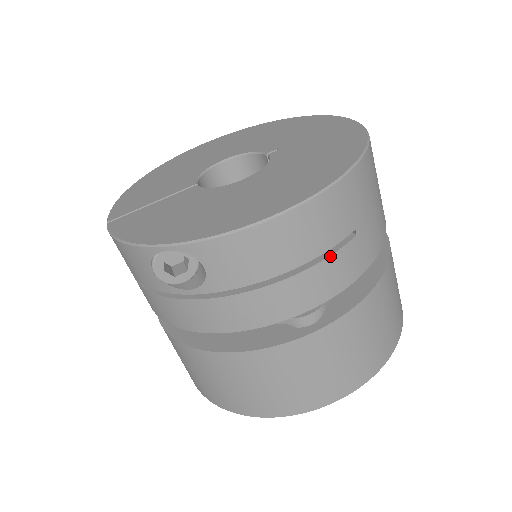
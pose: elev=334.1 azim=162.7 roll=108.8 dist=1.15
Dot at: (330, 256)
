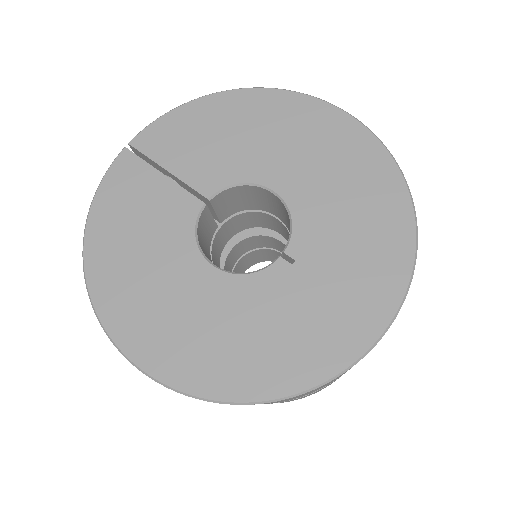
Dot at: occluded
